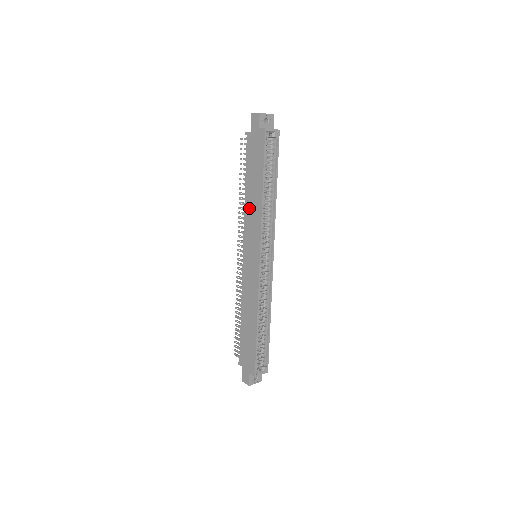
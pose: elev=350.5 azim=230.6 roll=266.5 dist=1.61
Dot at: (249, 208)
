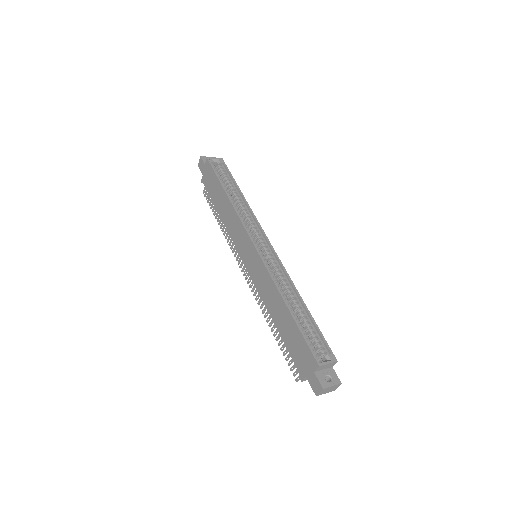
Dot at: (227, 221)
